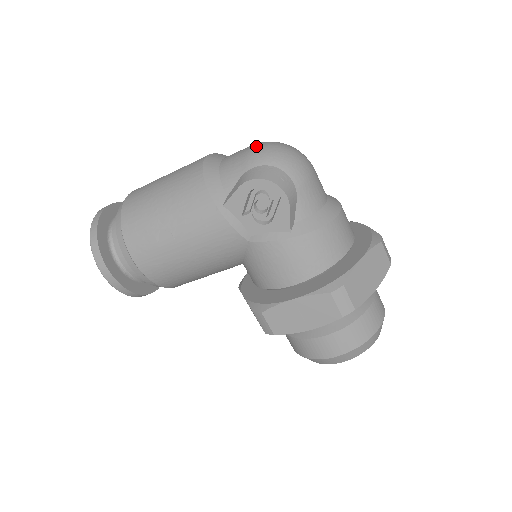
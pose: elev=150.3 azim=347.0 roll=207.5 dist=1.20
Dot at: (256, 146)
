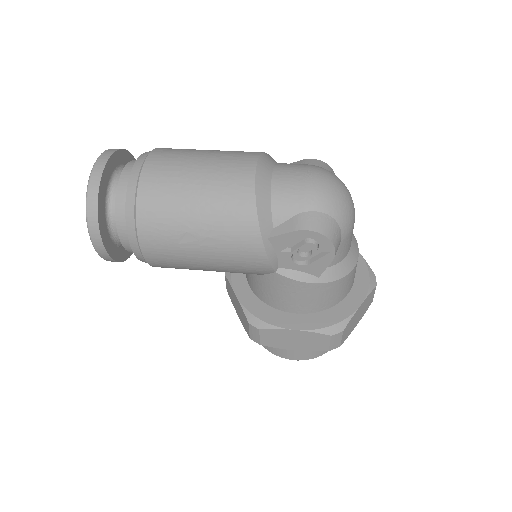
Dot at: (316, 180)
